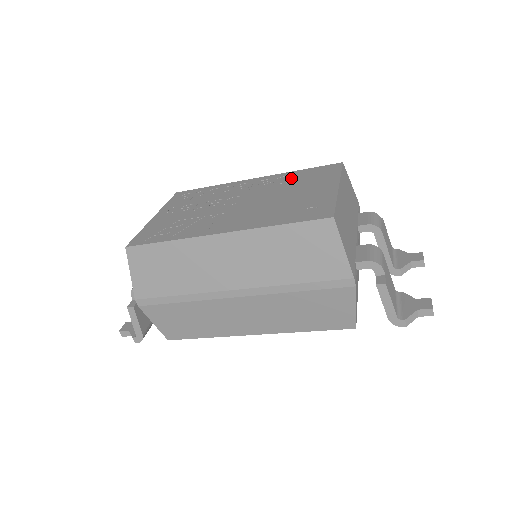
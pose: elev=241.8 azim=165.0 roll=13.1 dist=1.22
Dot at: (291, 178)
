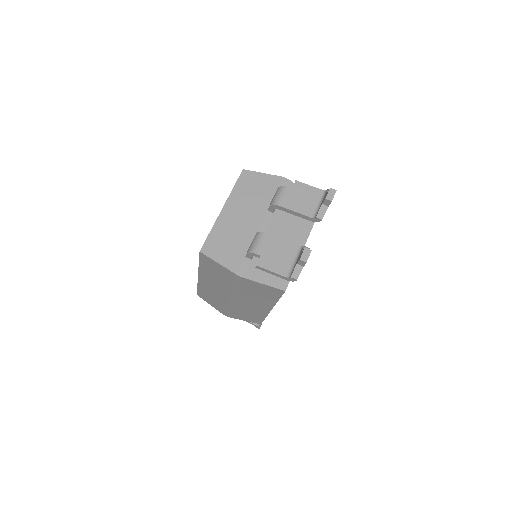
Dot at: occluded
